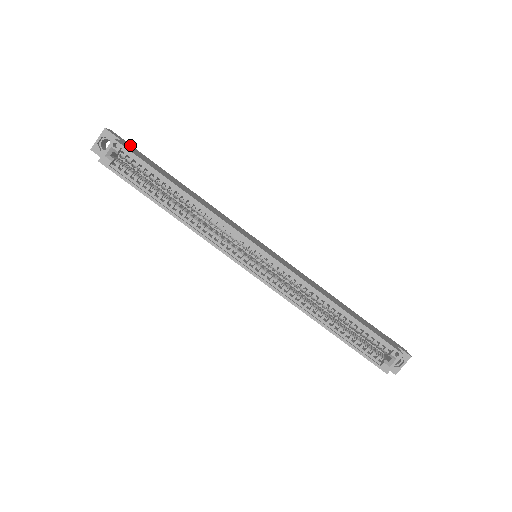
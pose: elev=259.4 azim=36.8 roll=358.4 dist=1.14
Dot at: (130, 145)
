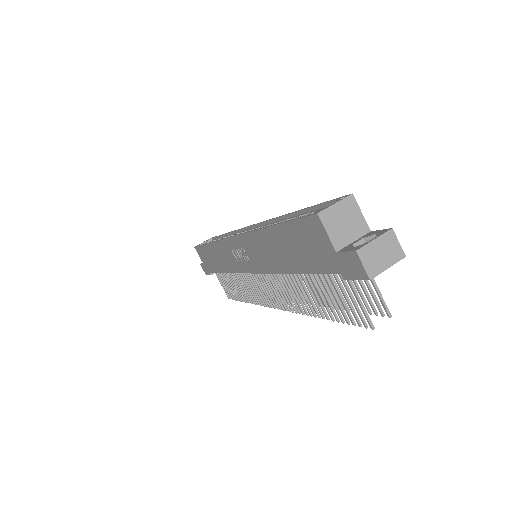
Dot at: occluded
